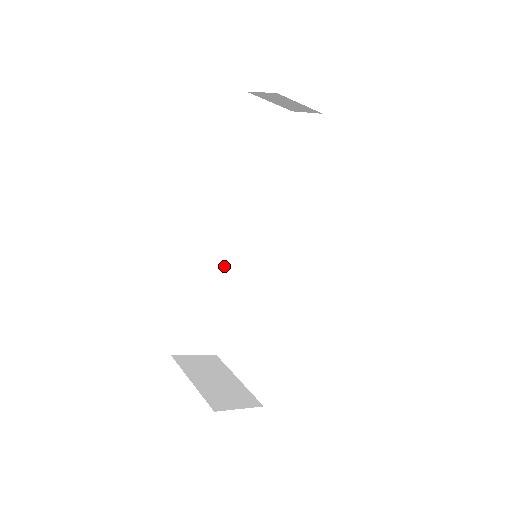
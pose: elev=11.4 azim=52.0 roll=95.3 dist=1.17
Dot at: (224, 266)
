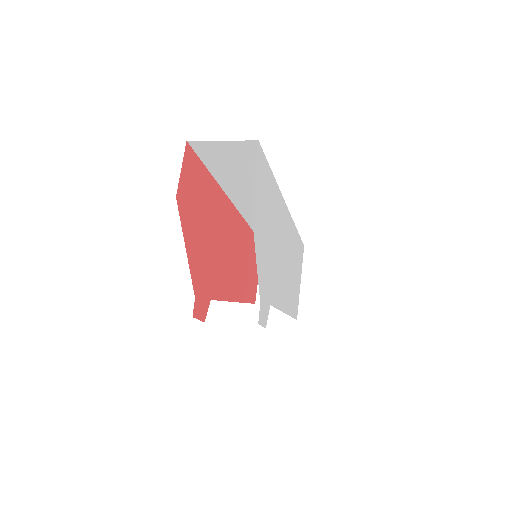
Dot at: occluded
